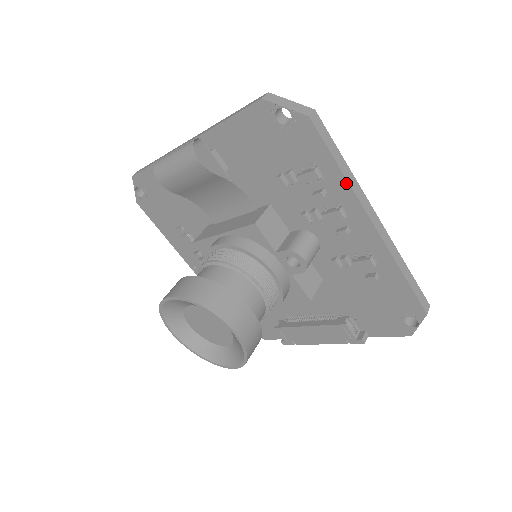
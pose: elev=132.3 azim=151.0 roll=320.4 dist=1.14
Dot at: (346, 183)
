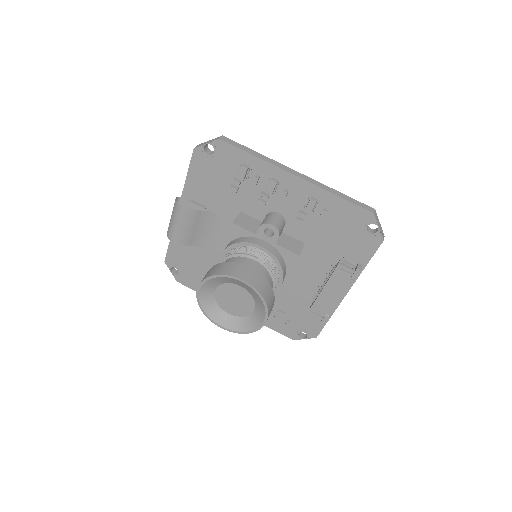
Dot at: (263, 161)
